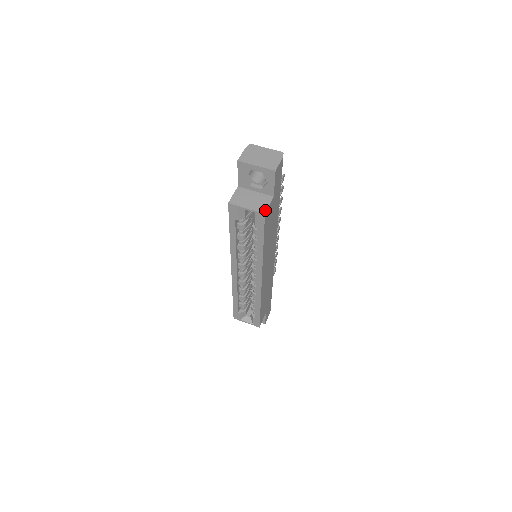
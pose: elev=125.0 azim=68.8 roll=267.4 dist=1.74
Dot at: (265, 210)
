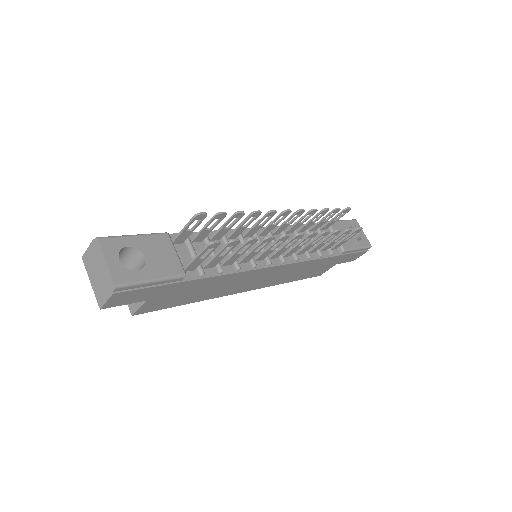
Dot at: (133, 311)
